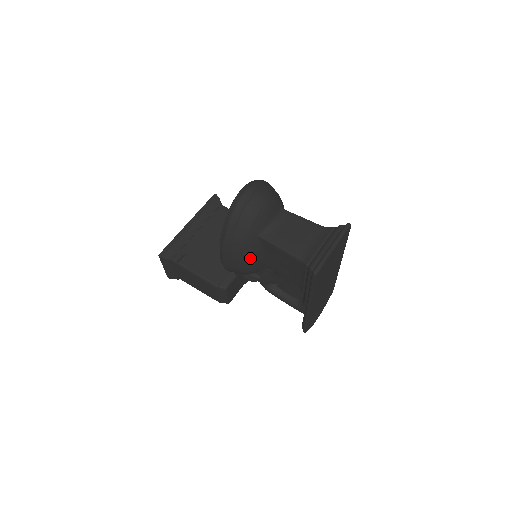
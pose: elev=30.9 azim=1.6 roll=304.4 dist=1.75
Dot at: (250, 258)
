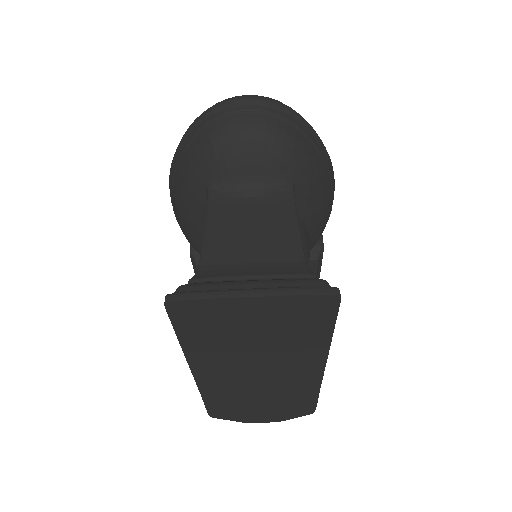
Dot at: (192, 221)
